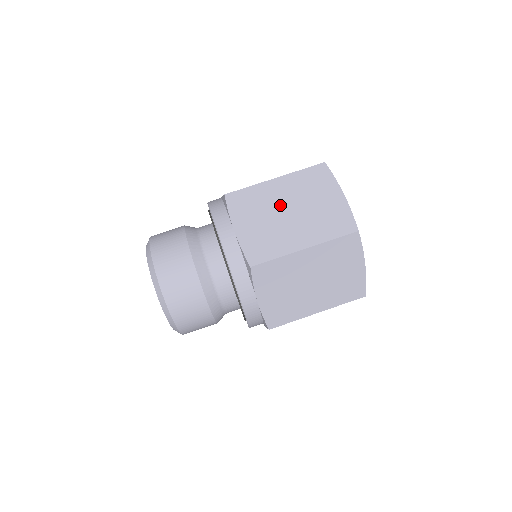
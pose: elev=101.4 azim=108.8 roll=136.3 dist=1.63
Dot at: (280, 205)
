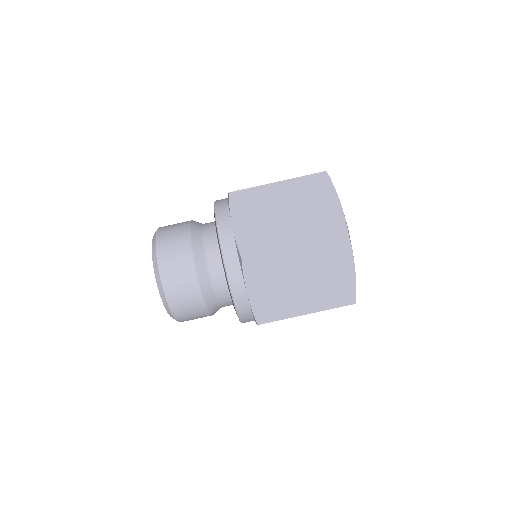
Dot at: (278, 206)
